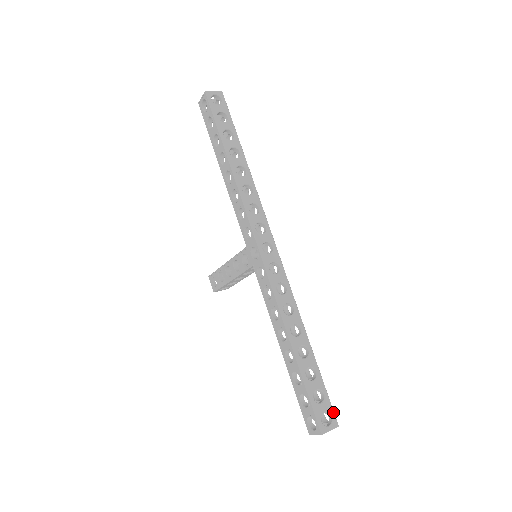
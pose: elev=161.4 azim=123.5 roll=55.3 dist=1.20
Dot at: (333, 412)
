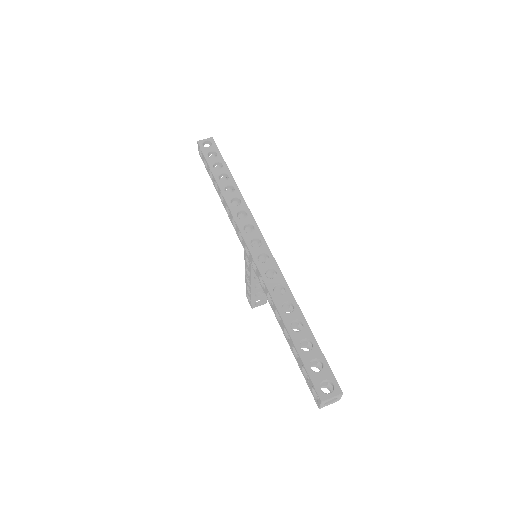
Dot at: (335, 379)
